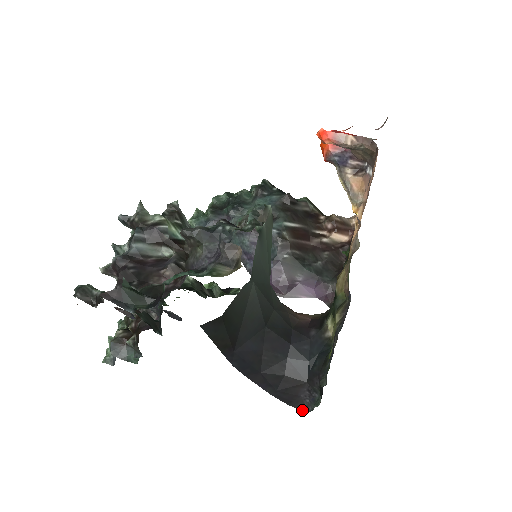
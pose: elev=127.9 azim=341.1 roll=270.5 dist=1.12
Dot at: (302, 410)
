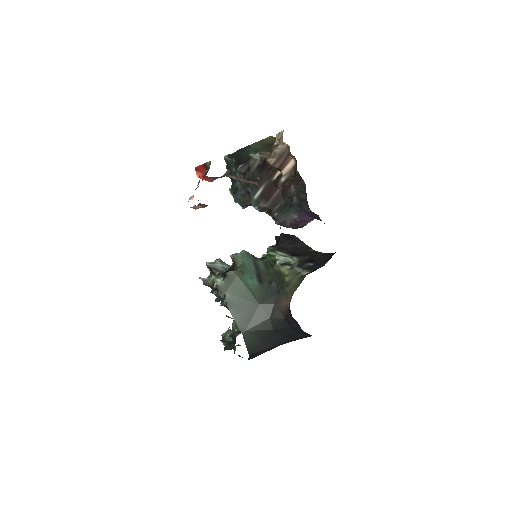
Dot at: occluded
